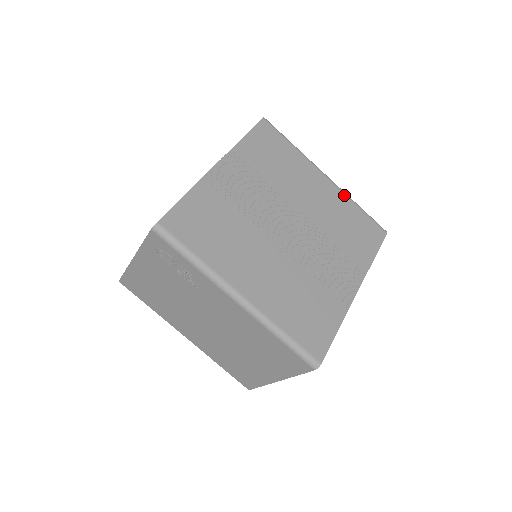
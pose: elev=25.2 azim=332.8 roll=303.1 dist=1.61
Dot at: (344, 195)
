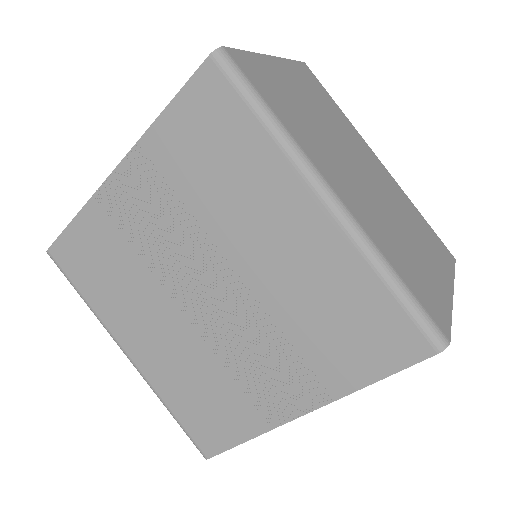
Dot at: (355, 251)
